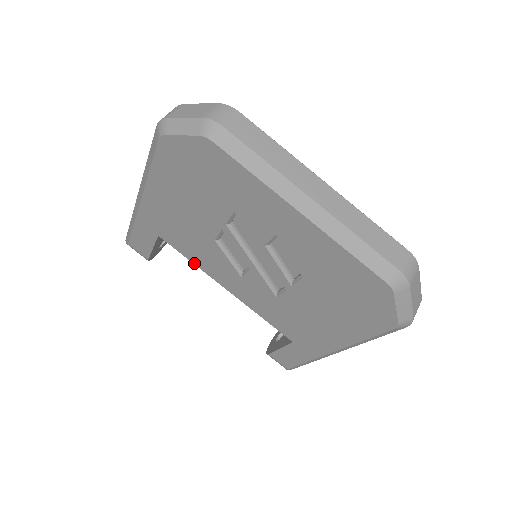
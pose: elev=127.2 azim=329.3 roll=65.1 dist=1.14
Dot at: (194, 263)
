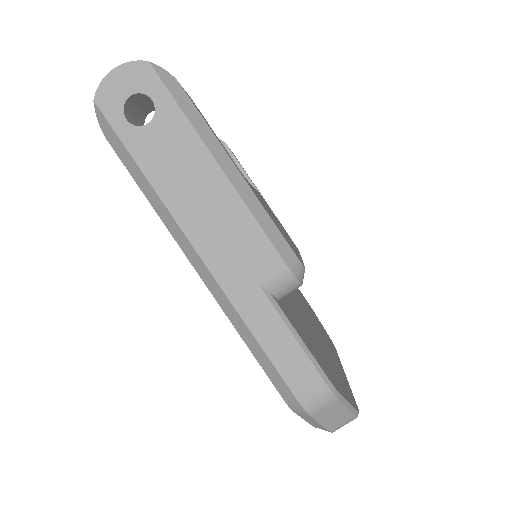
Dot at: occluded
